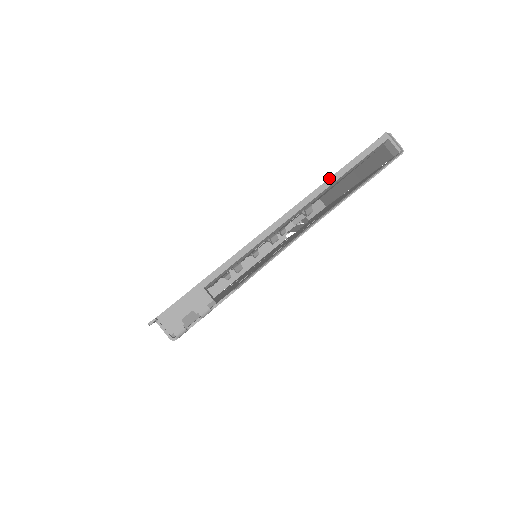
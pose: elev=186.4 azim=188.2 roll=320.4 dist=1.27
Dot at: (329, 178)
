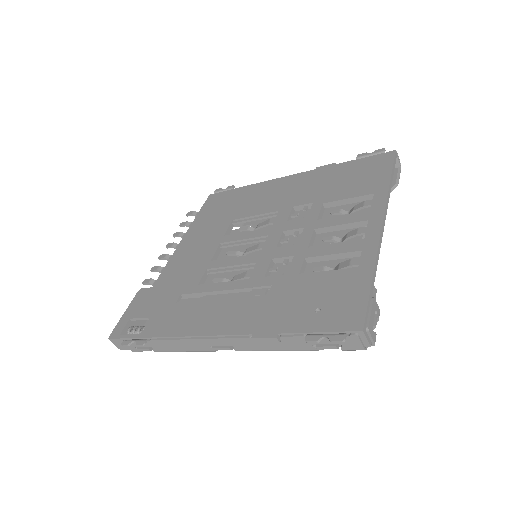
Dot at: (389, 186)
